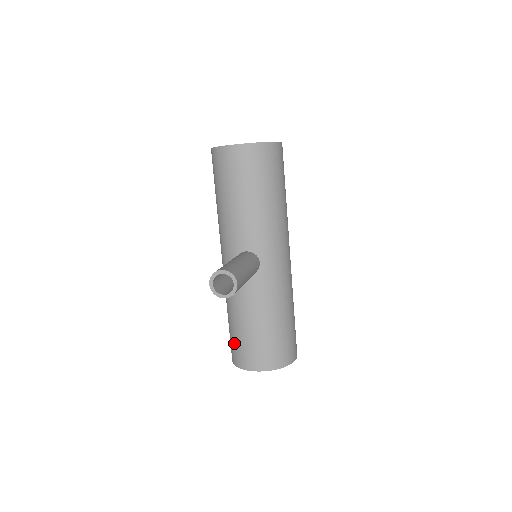
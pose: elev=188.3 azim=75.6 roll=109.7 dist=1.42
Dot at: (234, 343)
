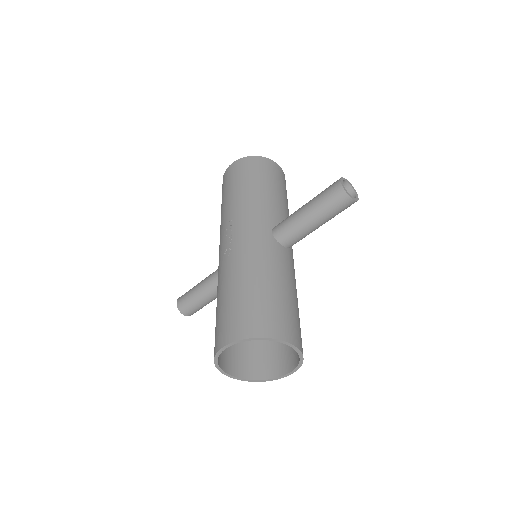
Dot at: (258, 308)
